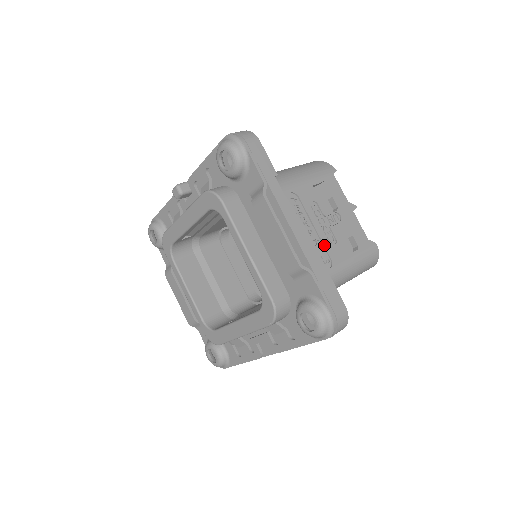
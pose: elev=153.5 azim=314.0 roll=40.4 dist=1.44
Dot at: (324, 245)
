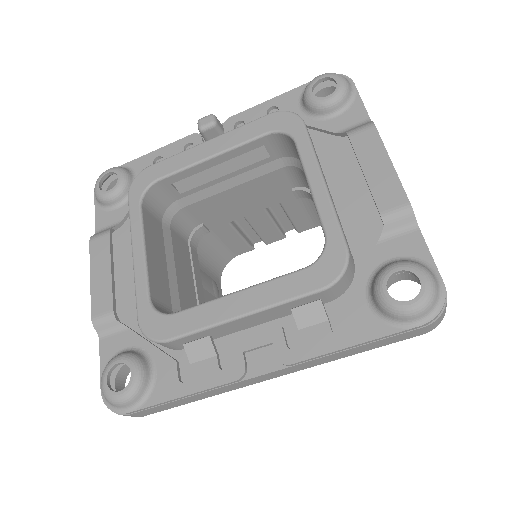
Dot at: occluded
